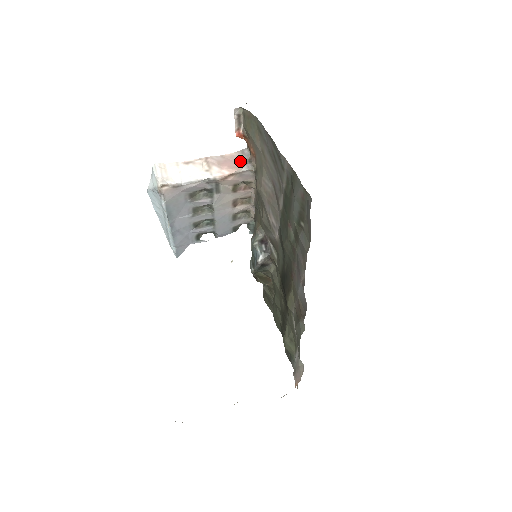
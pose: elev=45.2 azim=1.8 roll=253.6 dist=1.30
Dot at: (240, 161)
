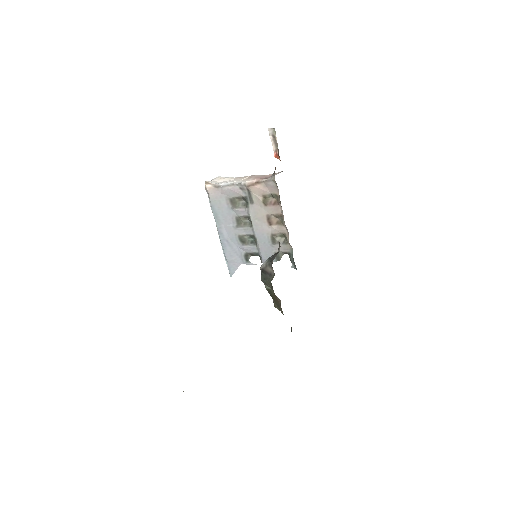
Dot at: occluded
